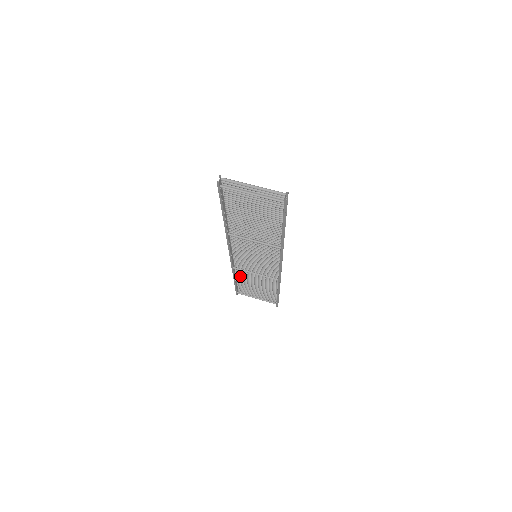
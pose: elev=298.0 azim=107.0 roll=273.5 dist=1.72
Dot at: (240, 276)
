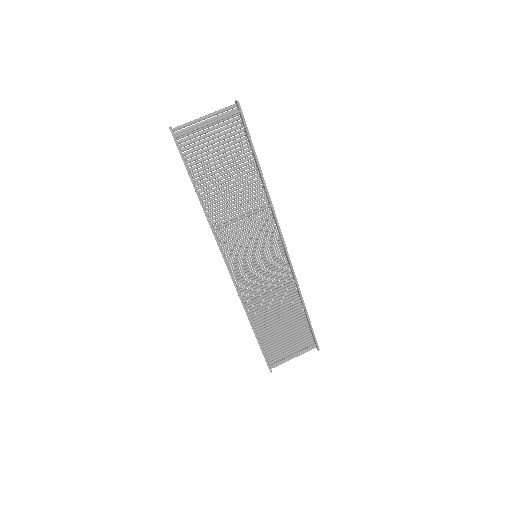
Dot at: (258, 323)
